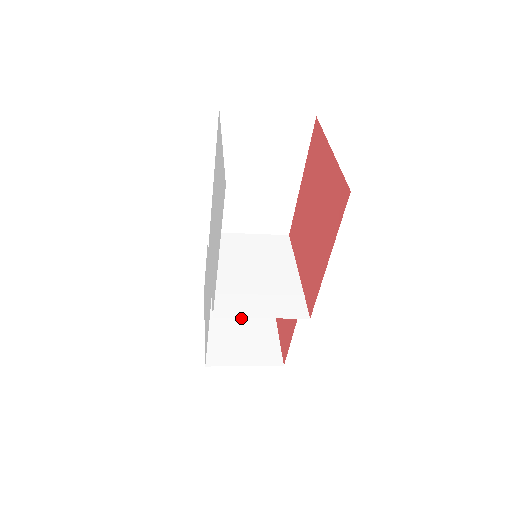
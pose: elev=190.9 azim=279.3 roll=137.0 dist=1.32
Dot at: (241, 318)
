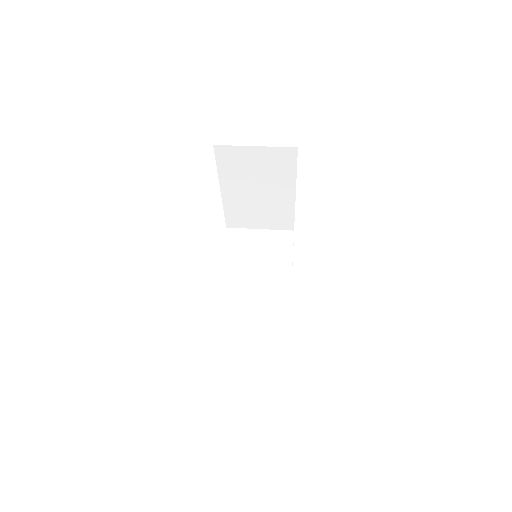
Dot at: occluded
